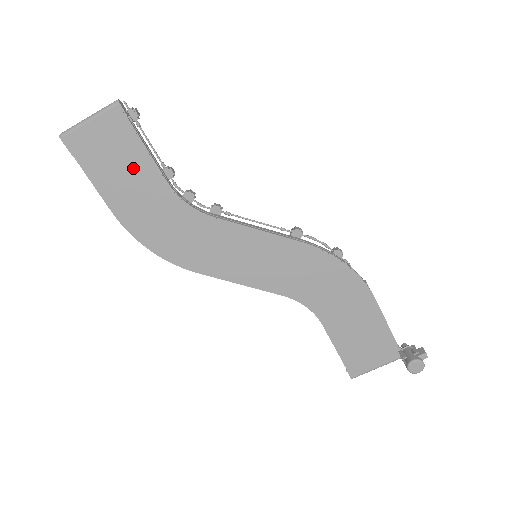
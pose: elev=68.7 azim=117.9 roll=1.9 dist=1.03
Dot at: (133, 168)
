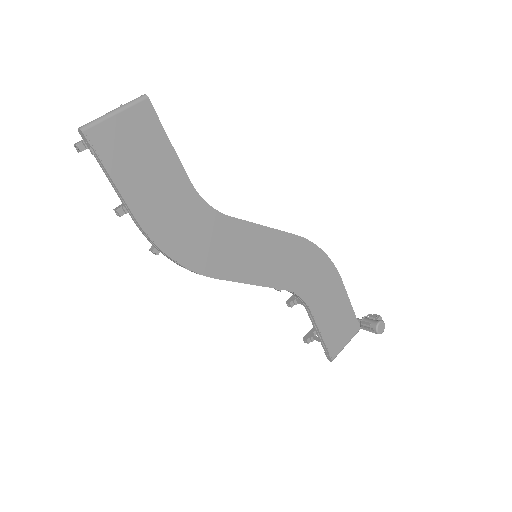
Dot at: (159, 167)
